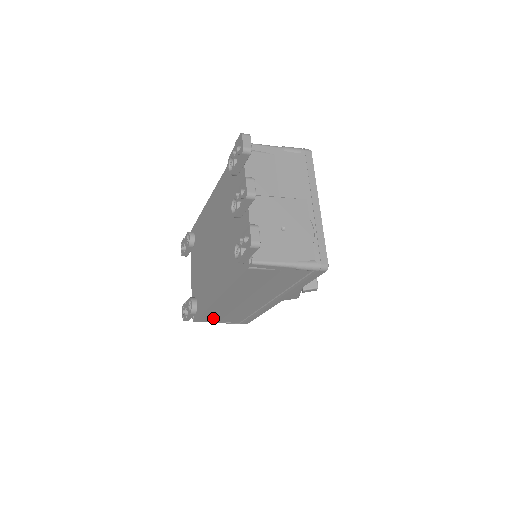
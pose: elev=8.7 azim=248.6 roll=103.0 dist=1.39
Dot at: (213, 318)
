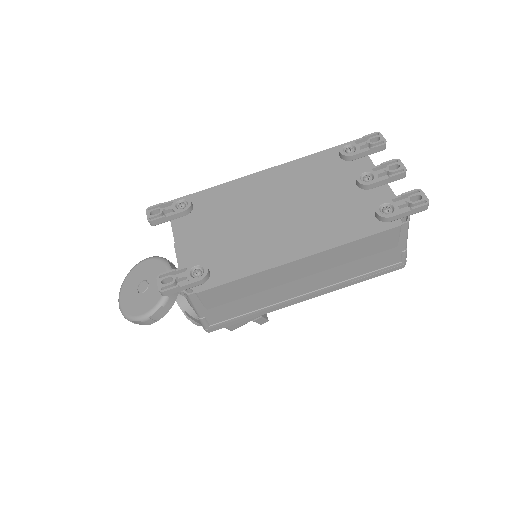
Dot at: (217, 298)
